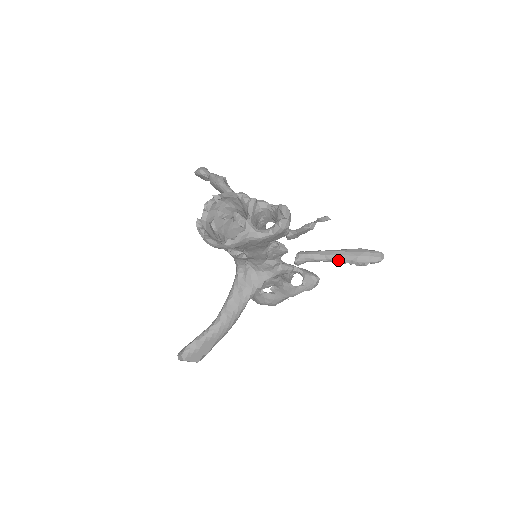
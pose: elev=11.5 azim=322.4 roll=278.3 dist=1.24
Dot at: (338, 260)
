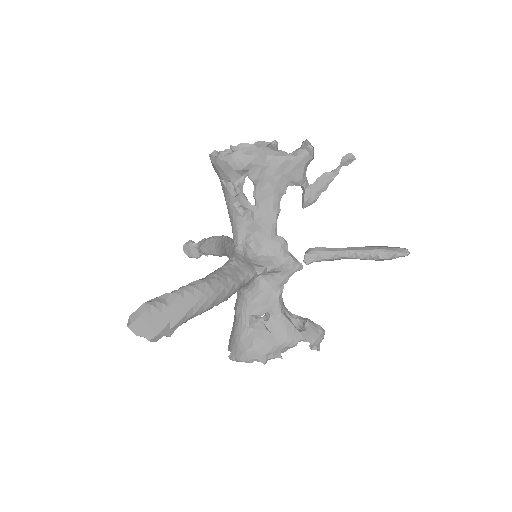
Dot at: (358, 251)
